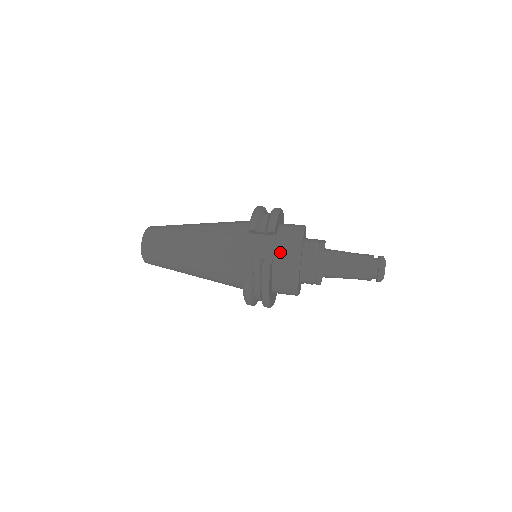
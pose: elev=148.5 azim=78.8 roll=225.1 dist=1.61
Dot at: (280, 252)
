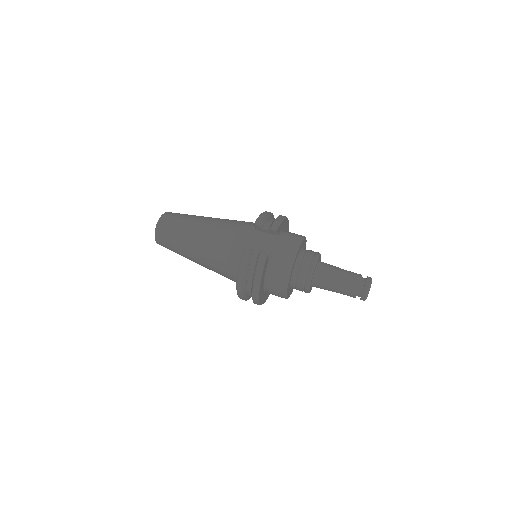
Dot at: (278, 250)
